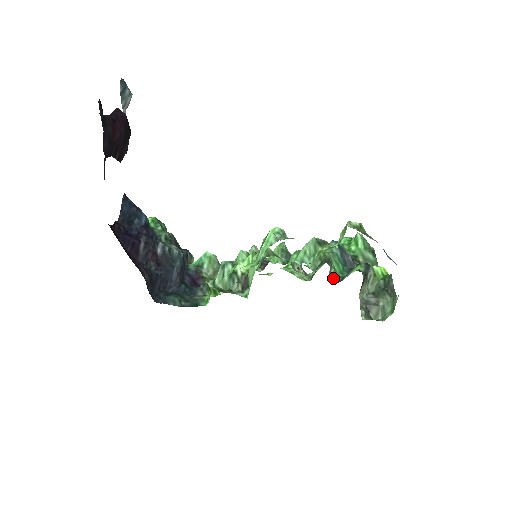
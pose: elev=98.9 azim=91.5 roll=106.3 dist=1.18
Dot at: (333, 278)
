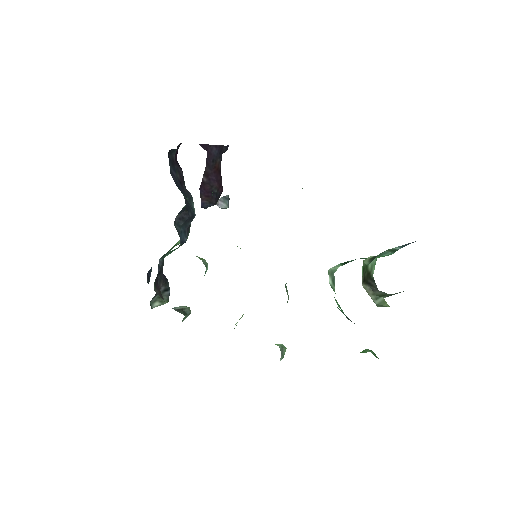
Dot at: (332, 288)
